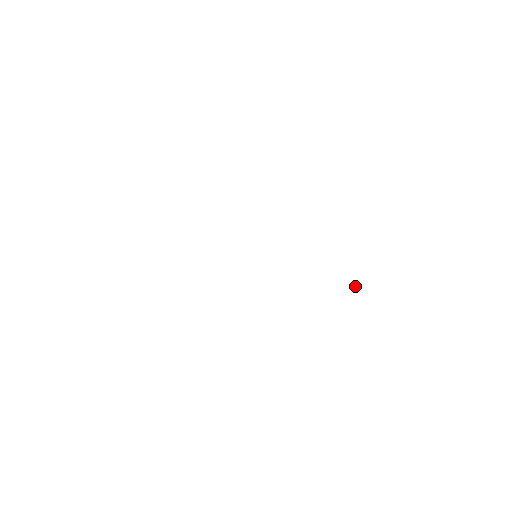
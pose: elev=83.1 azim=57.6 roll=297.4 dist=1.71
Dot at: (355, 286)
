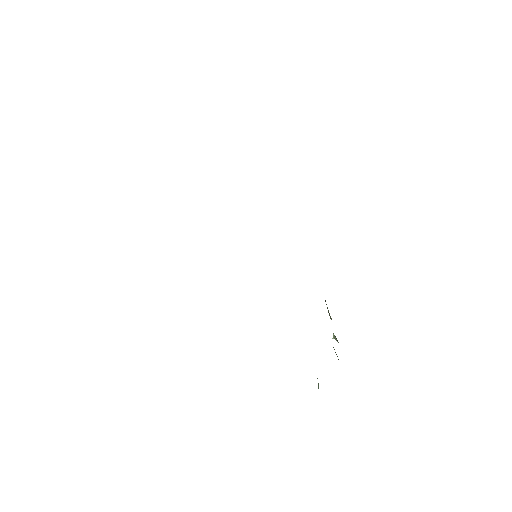
Dot at: (333, 337)
